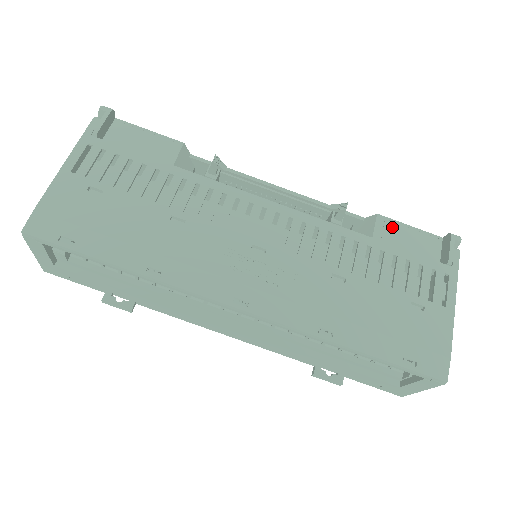
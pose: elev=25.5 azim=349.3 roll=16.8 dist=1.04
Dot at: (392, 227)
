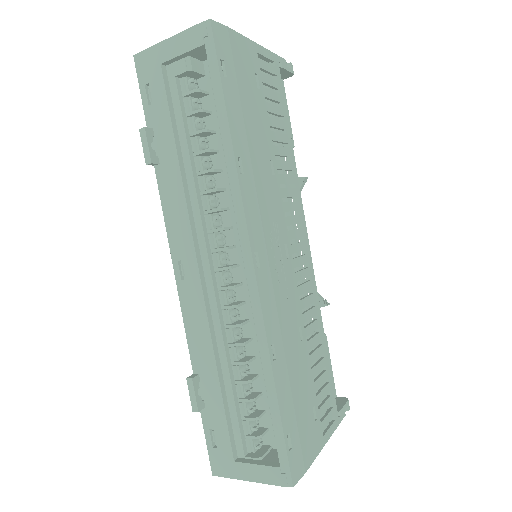
Dot at: occluded
